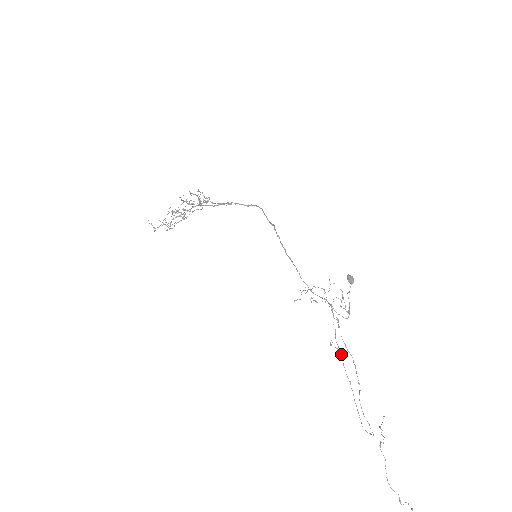
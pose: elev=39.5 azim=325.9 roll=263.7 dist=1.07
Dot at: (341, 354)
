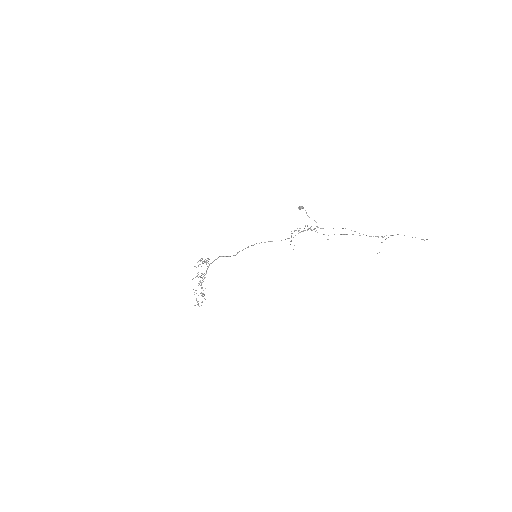
Dot at: occluded
